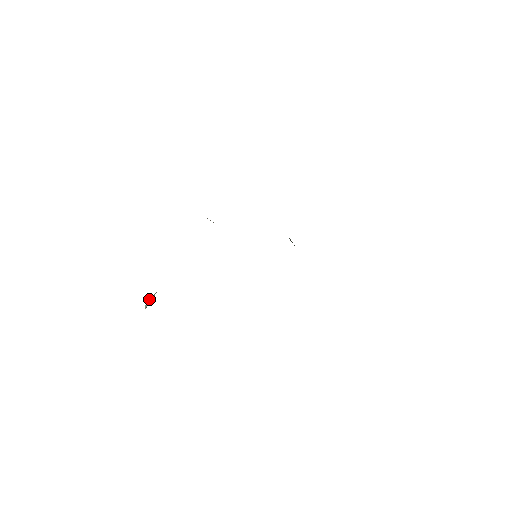
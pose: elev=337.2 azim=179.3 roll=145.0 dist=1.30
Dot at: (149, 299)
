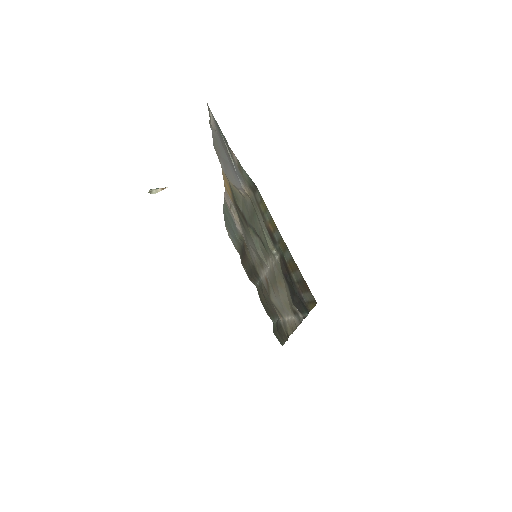
Dot at: (158, 188)
